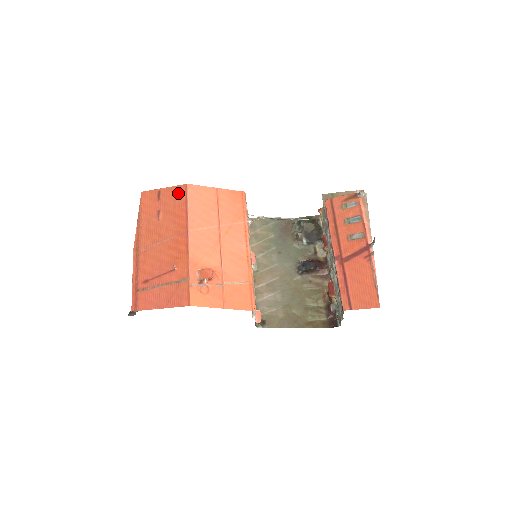
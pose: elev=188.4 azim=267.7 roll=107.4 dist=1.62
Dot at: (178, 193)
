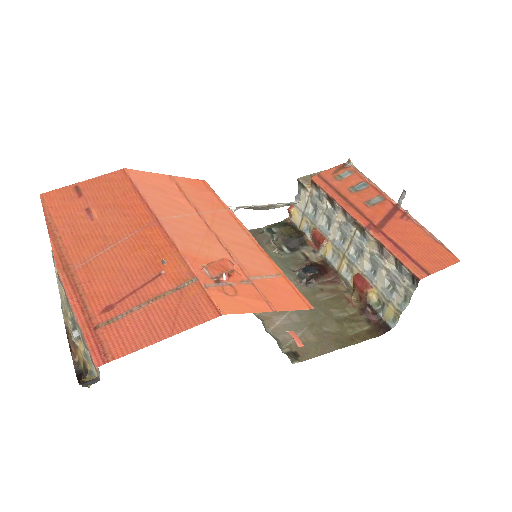
Dot at: (113, 181)
